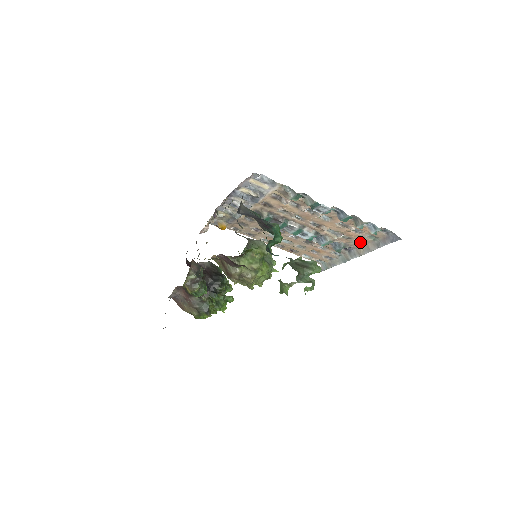
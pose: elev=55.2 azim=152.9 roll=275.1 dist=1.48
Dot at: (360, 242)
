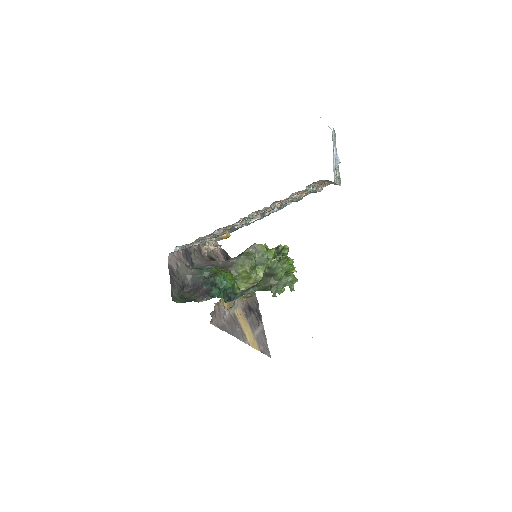
Dot at: occluded
